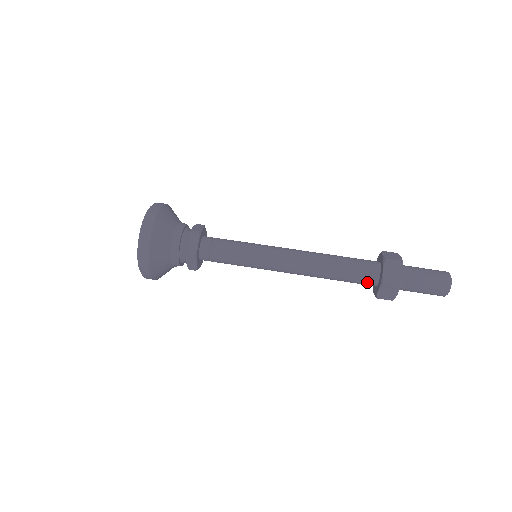
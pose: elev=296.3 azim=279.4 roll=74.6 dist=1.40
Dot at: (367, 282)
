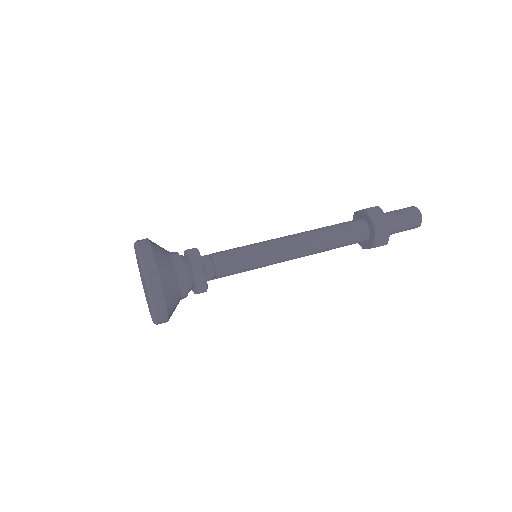
Dot at: (361, 237)
